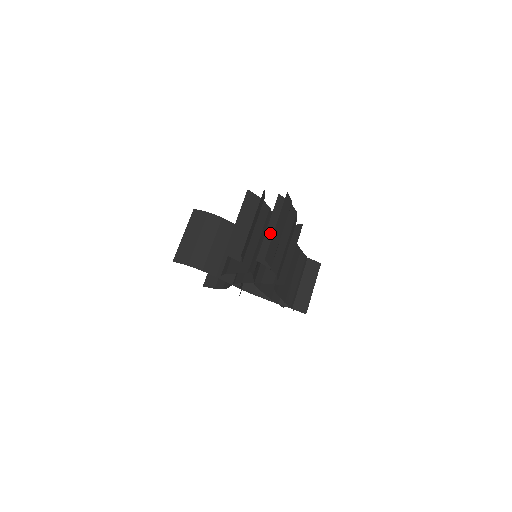
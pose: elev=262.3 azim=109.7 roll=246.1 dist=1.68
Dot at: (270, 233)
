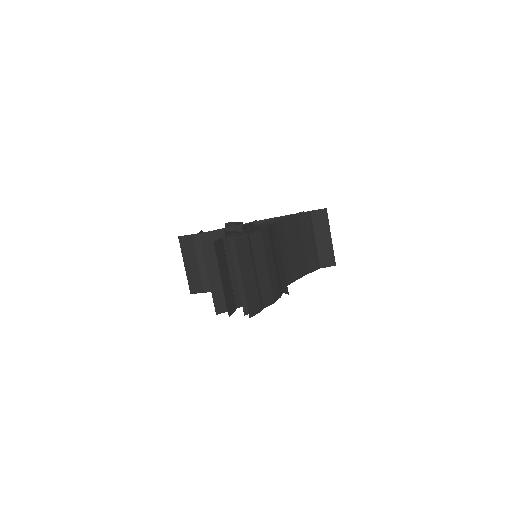
Dot at: occluded
